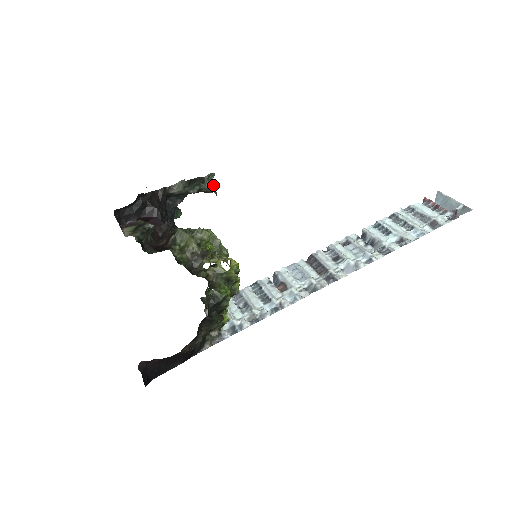
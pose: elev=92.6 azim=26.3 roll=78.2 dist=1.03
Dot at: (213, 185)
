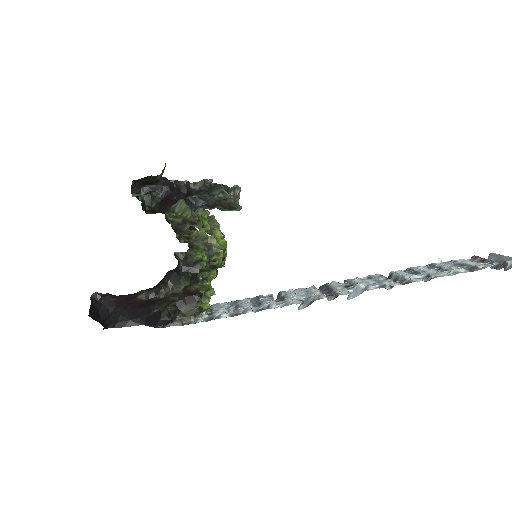
Dot at: (238, 198)
